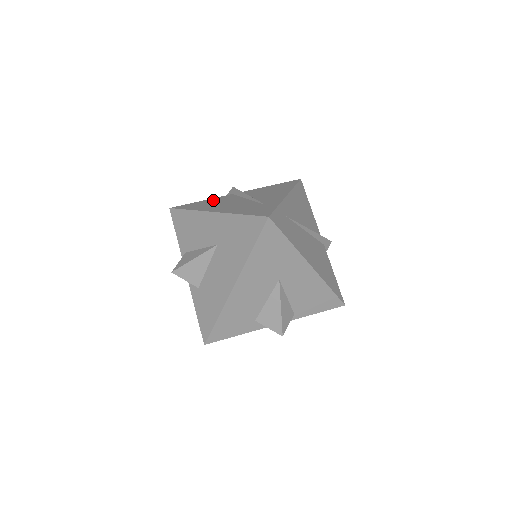
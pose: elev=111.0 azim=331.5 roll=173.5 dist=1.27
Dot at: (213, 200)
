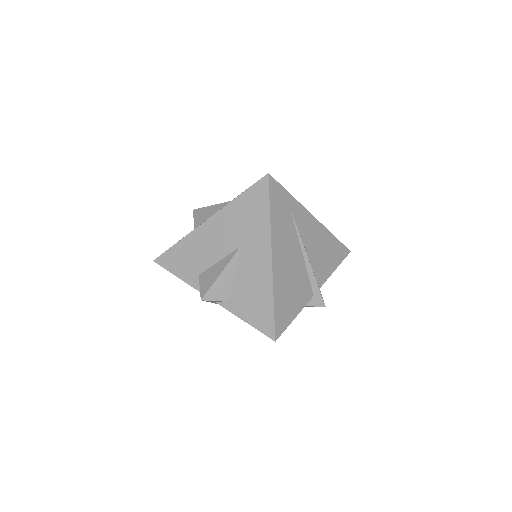
Dot at: occluded
